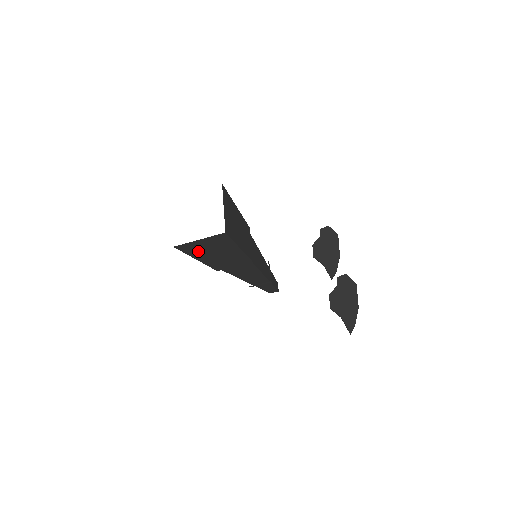
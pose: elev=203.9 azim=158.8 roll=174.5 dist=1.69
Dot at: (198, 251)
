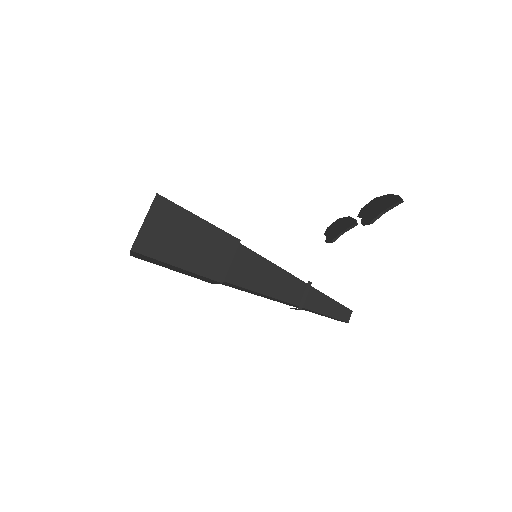
Dot at: (163, 247)
